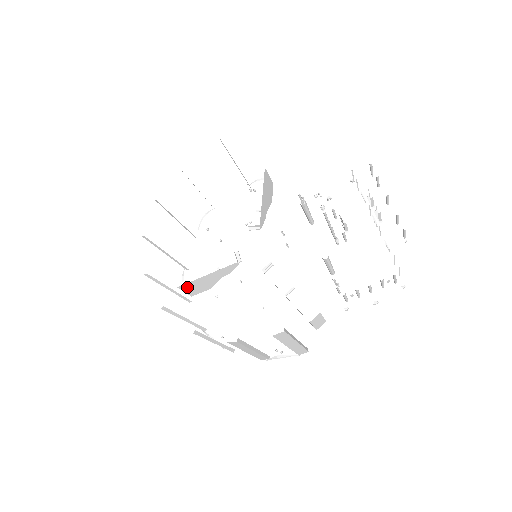
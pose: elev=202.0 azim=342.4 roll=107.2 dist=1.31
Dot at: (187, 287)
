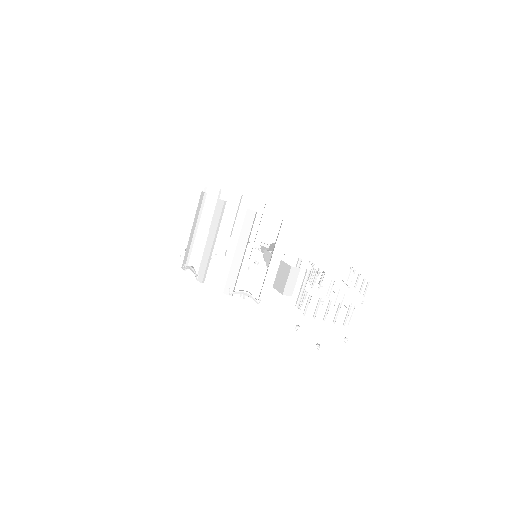
Dot at: (200, 235)
